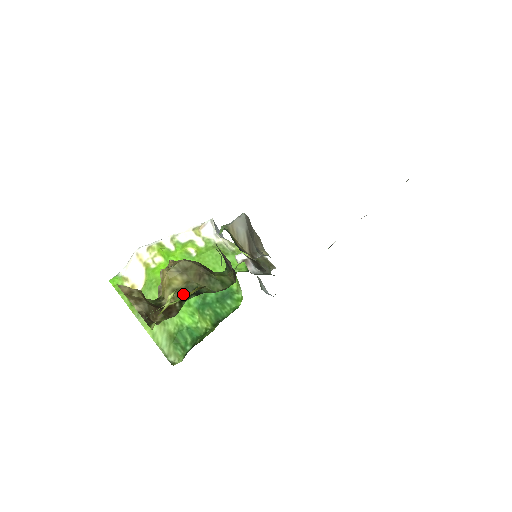
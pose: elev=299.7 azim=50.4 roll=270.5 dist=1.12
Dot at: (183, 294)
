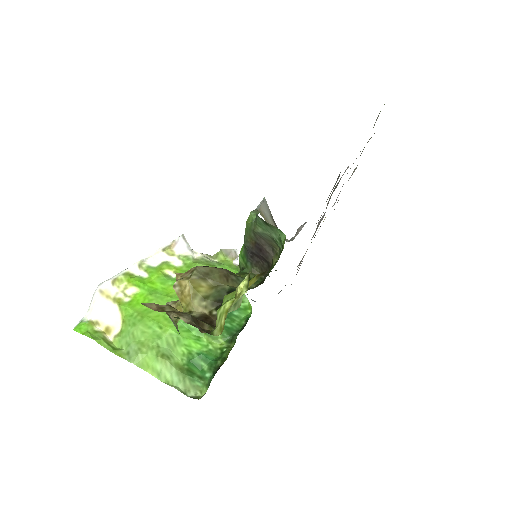
Dot at: (230, 293)
